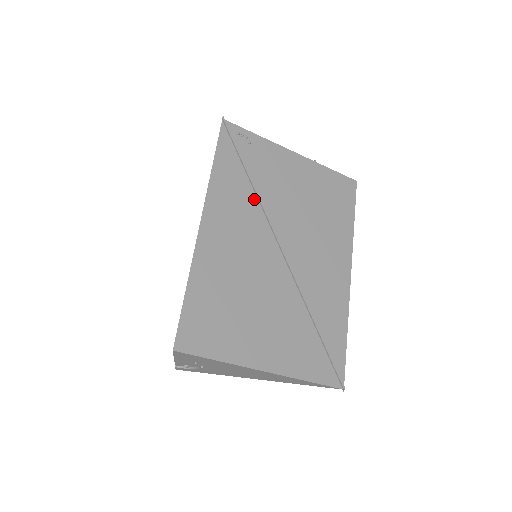
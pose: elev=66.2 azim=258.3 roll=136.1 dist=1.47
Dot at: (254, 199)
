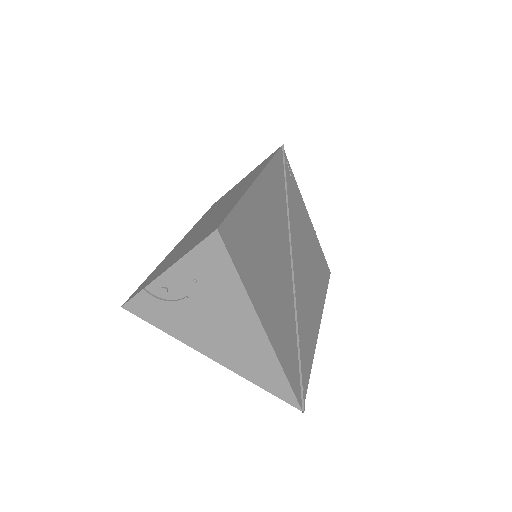
Dot at: (285, 207)
